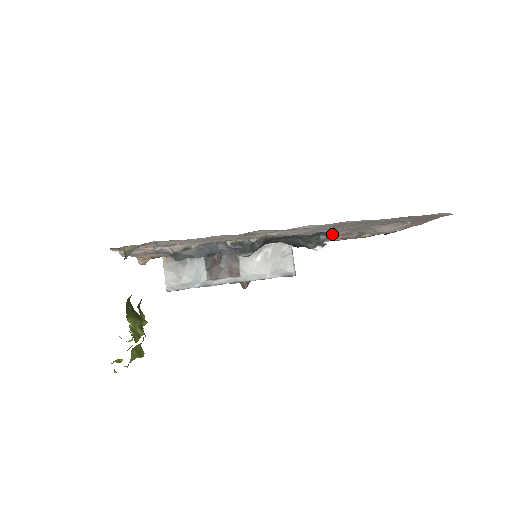
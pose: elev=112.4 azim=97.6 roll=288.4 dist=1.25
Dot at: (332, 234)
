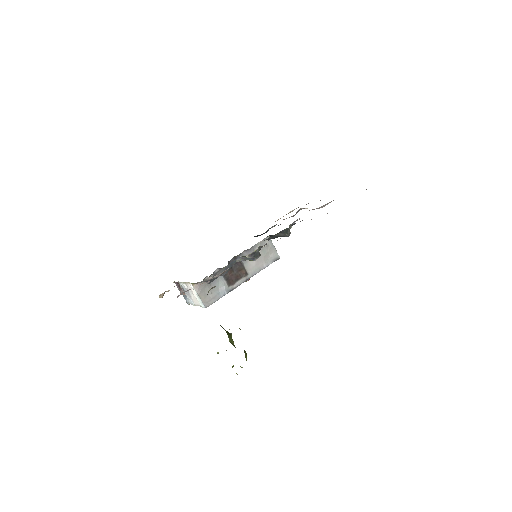
Dot at: (295, 221)
